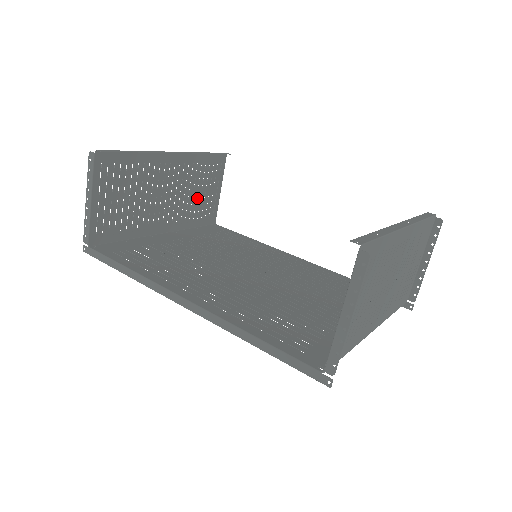
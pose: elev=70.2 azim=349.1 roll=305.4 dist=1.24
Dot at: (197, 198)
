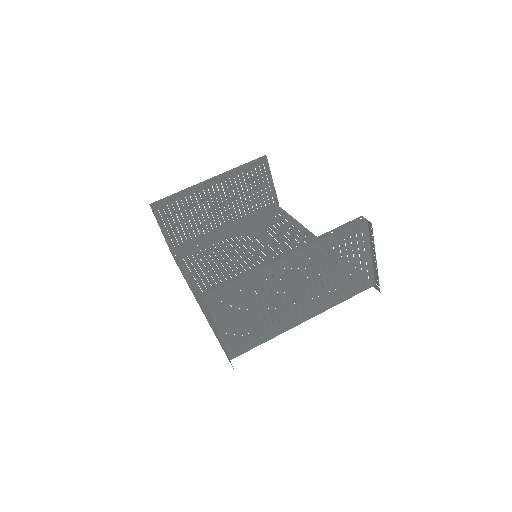
Dot at: (250, 197)
